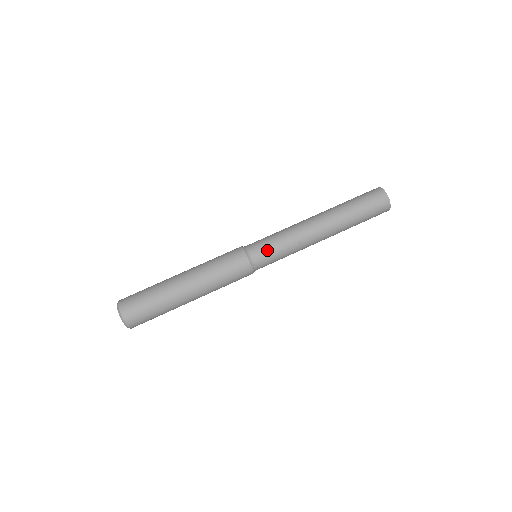
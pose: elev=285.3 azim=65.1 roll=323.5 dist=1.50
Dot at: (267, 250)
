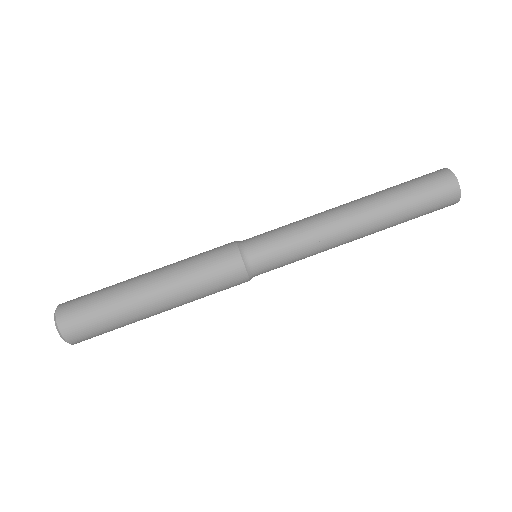
Dot at: (273, 254)
